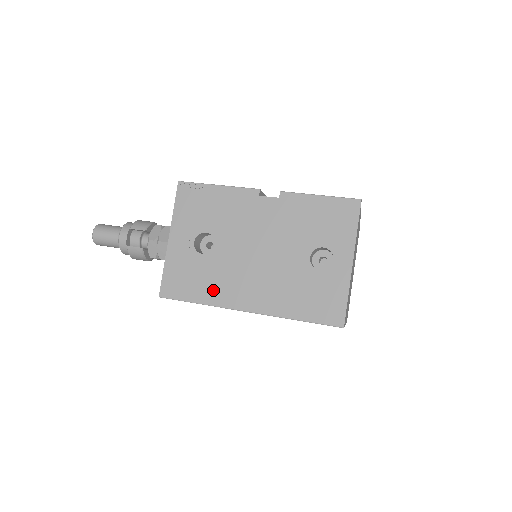
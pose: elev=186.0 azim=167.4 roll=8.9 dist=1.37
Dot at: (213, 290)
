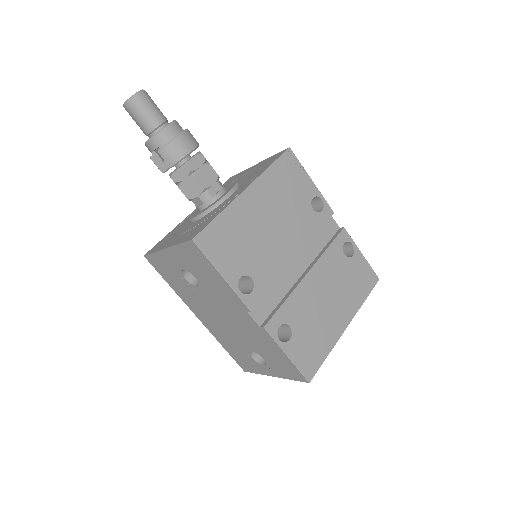
Dot at: (182, 293)
